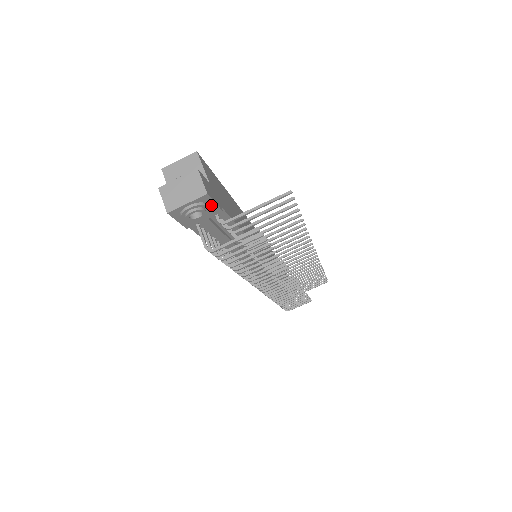
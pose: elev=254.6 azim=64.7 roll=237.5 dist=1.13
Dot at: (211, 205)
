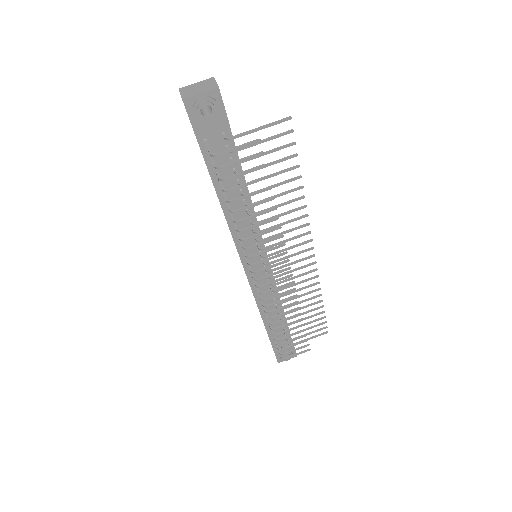
Dot at: (220, 109)
